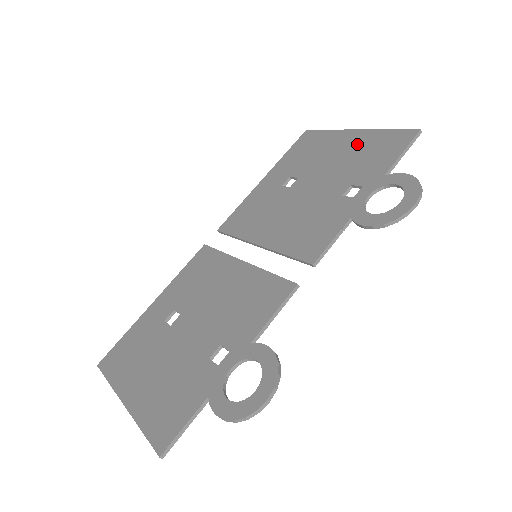
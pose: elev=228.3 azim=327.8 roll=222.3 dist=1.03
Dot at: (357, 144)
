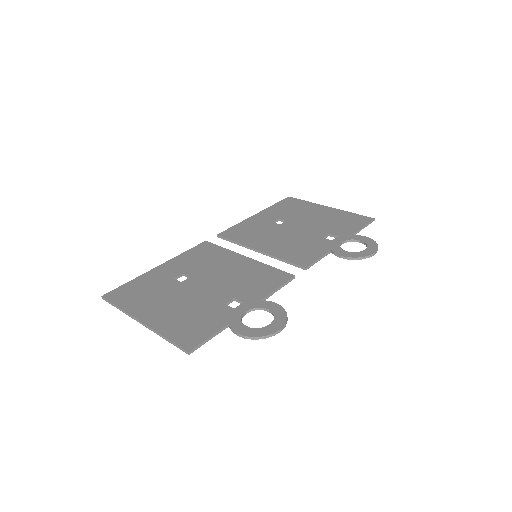
Dot at: (331, 214)
